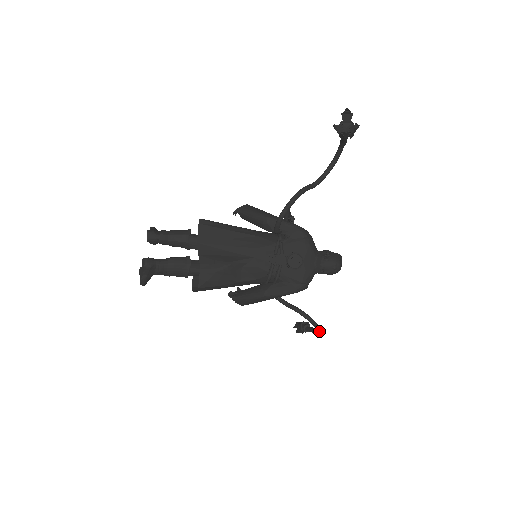
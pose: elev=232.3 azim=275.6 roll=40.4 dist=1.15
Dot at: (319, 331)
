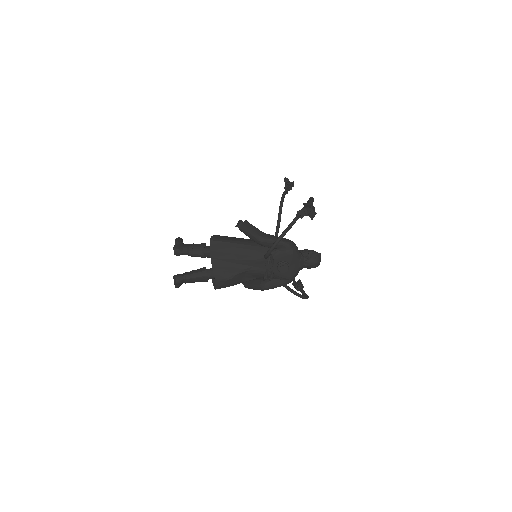
Dot at: occluded
